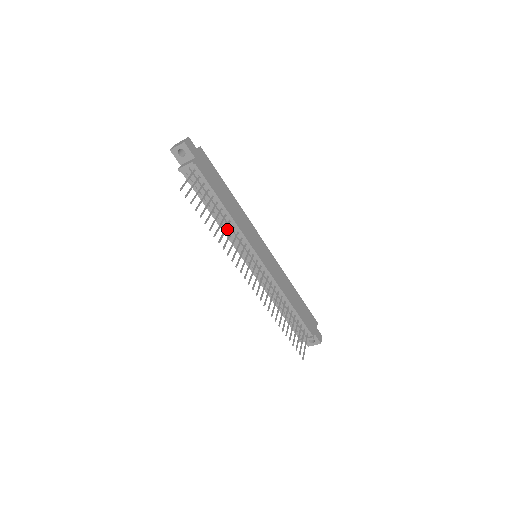
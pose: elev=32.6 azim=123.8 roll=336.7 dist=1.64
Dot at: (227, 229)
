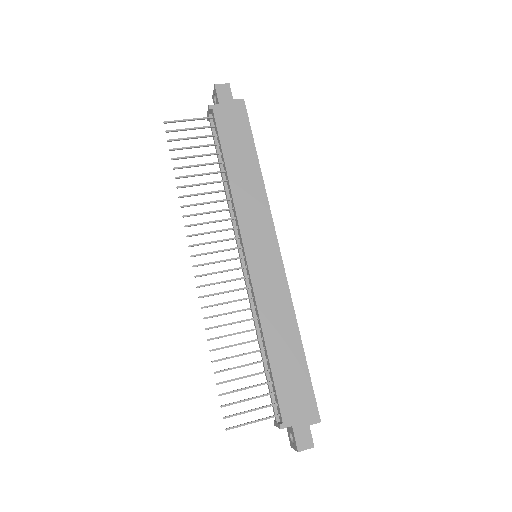
Dot at: (230, 202)
